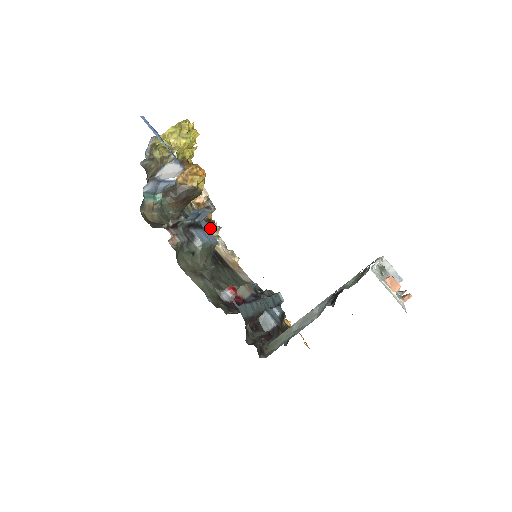
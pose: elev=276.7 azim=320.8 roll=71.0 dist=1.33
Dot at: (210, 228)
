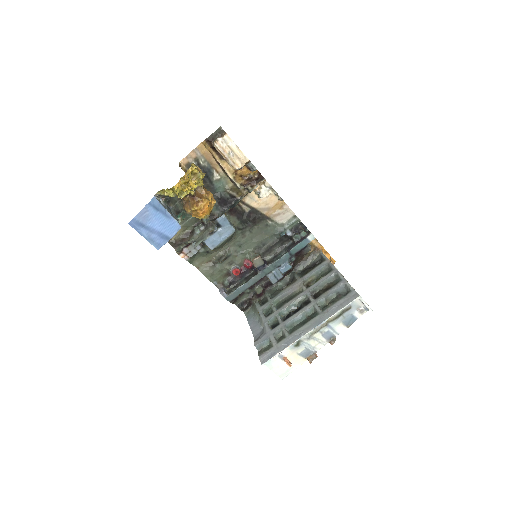
Dot at: (247, 192)
